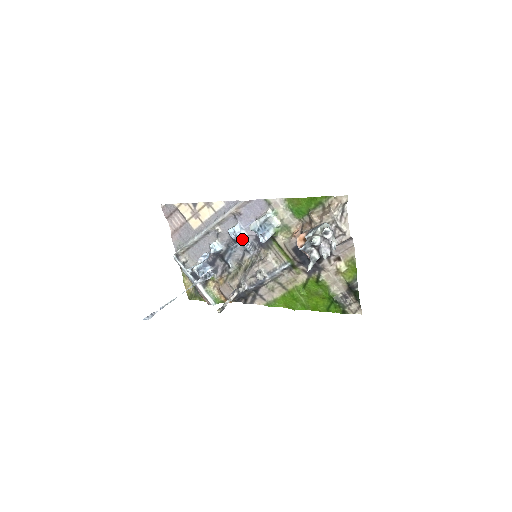
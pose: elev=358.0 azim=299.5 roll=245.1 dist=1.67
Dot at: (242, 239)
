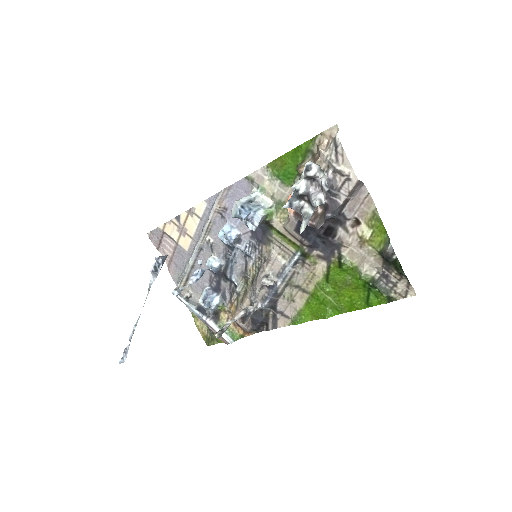
Dot at: (237, 242)
